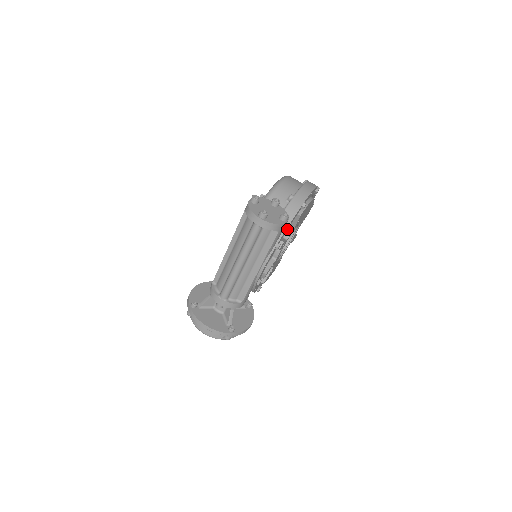
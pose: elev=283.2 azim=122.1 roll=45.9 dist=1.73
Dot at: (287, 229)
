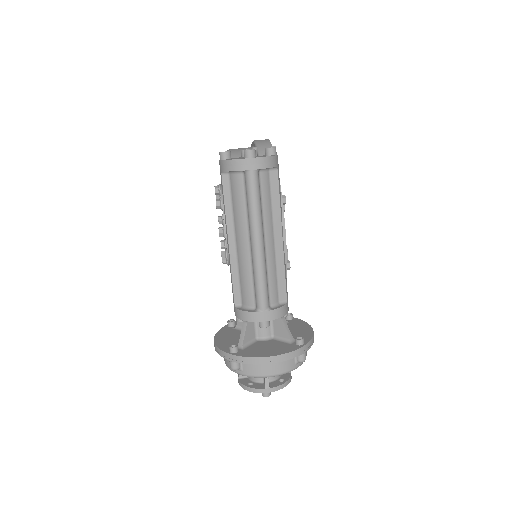
Dot at: occluded
